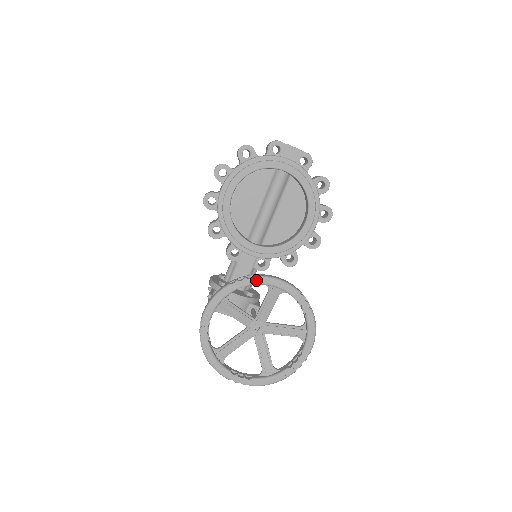
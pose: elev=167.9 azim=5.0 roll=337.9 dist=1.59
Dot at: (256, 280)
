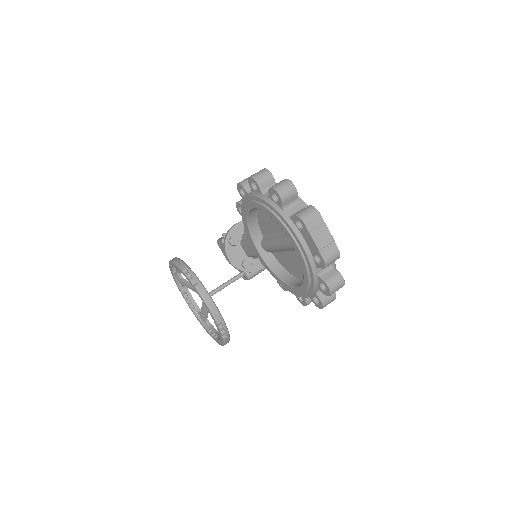
Dot at: (195, 289)
